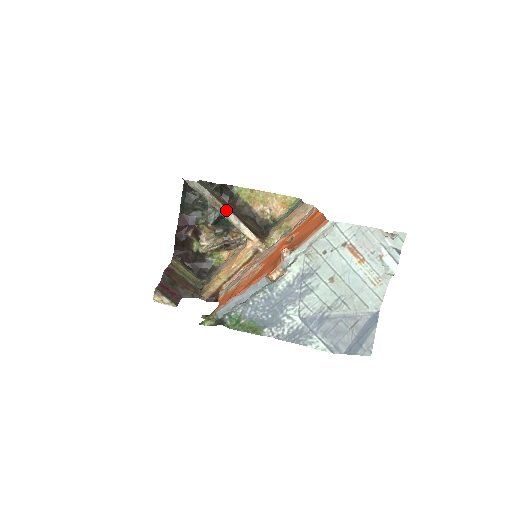
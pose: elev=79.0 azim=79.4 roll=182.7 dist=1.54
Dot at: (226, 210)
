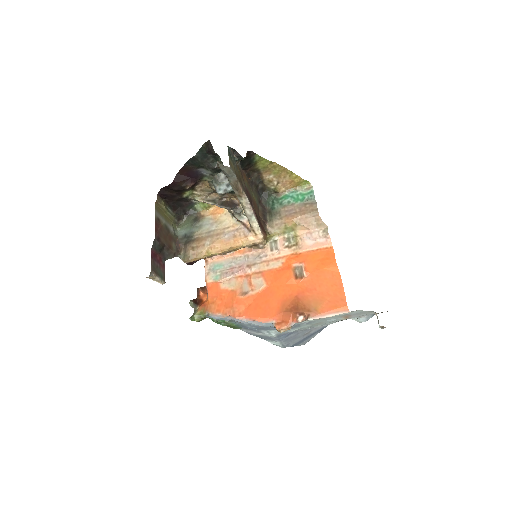
Dot at: (245, 198)
